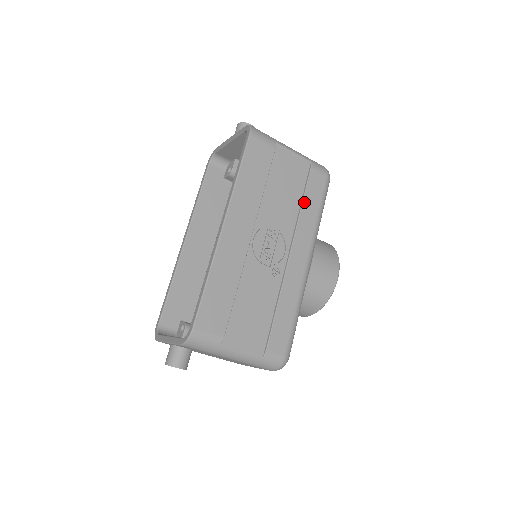
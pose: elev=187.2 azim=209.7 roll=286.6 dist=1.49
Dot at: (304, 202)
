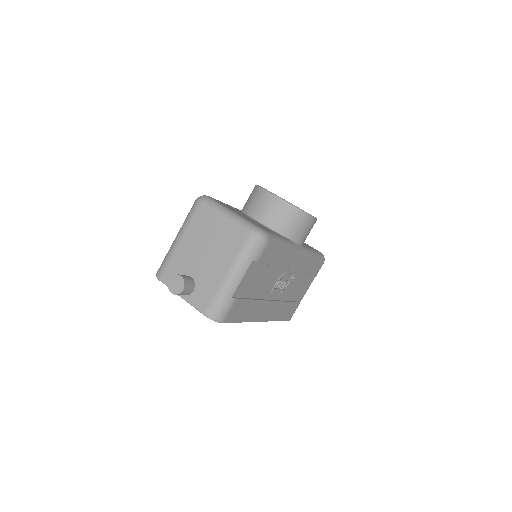
Dot at: (273, 264)
